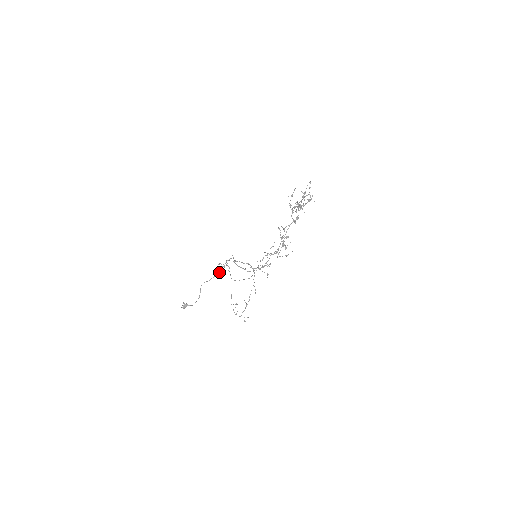
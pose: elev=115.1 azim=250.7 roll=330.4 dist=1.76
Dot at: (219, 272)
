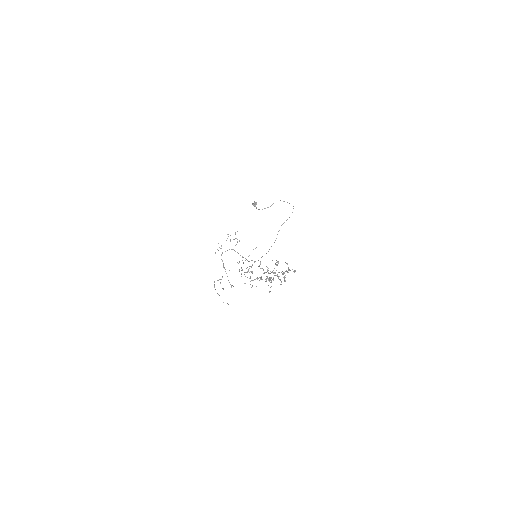
Dot at: occluded
